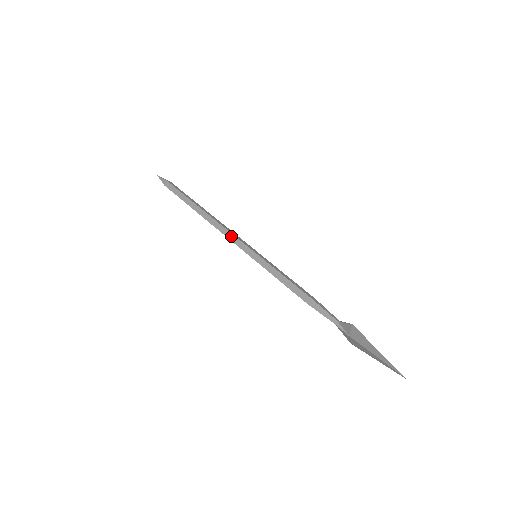
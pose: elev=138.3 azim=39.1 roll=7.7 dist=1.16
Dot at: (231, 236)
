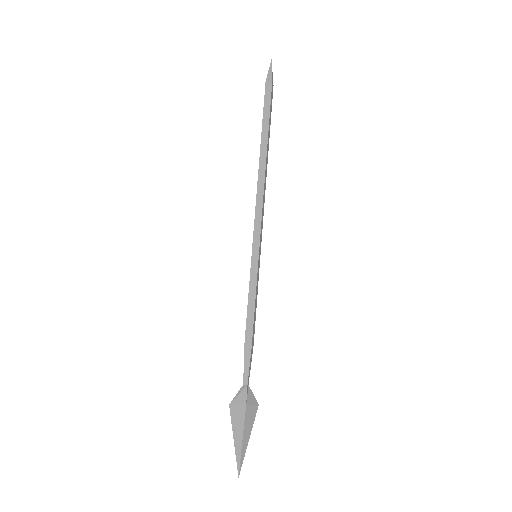
Dot at: (255, 214)
